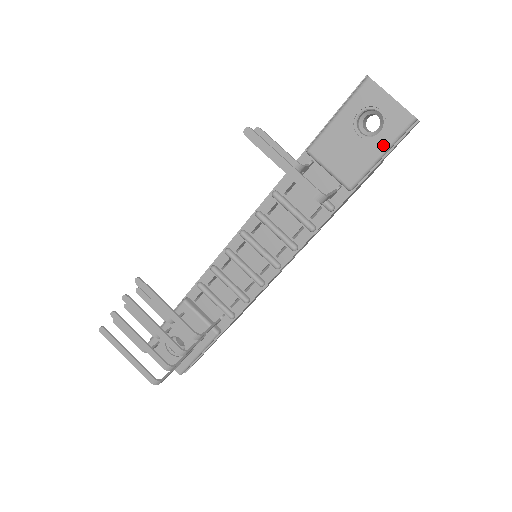
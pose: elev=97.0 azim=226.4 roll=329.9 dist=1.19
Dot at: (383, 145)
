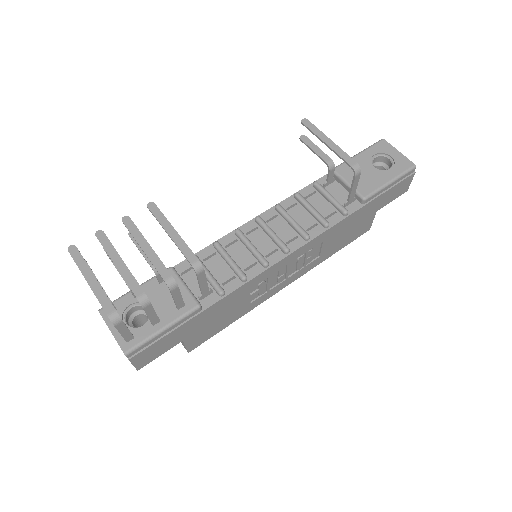
Dot at: (392, 175)
